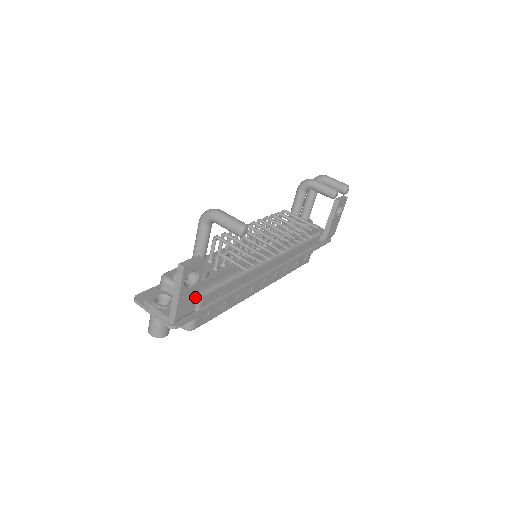
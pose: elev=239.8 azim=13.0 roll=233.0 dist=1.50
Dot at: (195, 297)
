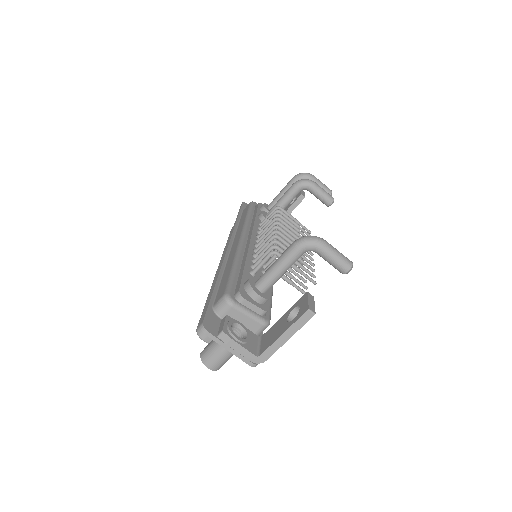
Dot at: occluded
